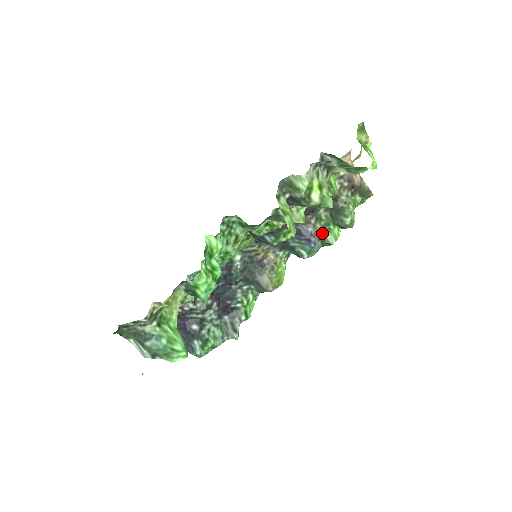
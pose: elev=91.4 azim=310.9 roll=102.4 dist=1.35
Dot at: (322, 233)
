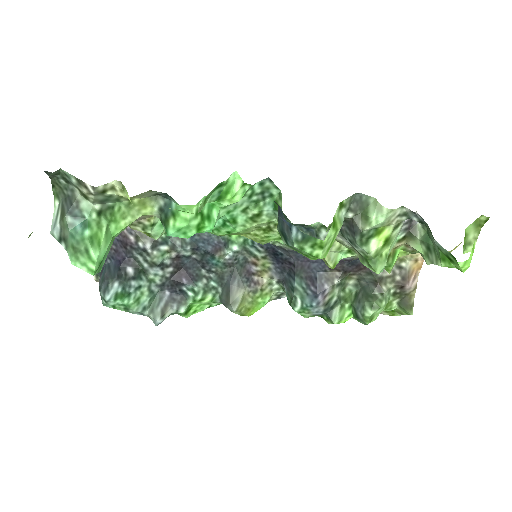
Dot at: (333, 302)
